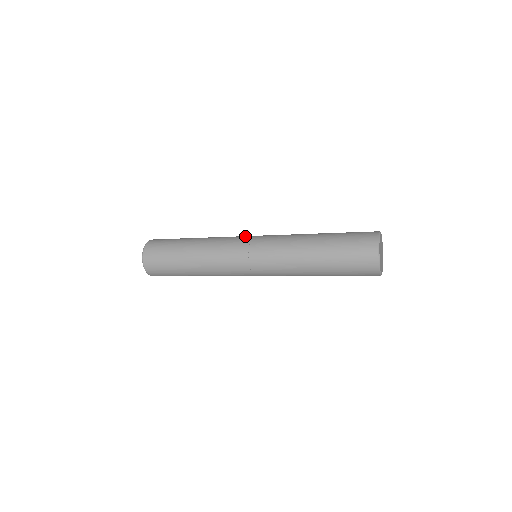
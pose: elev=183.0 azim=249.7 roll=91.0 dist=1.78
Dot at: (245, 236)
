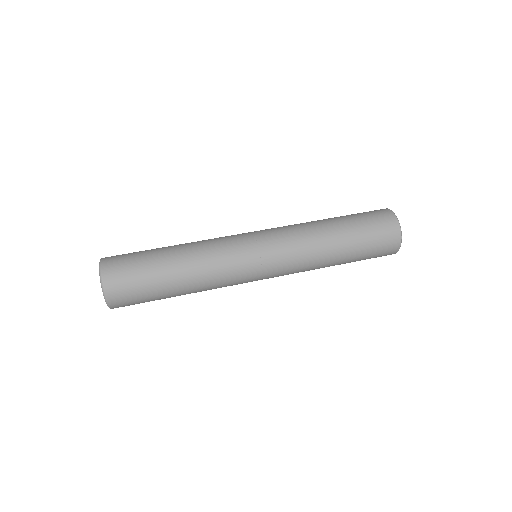
Dot at: (242, 234)
